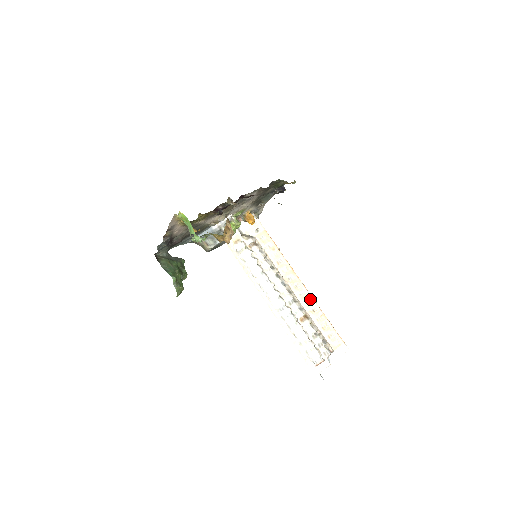
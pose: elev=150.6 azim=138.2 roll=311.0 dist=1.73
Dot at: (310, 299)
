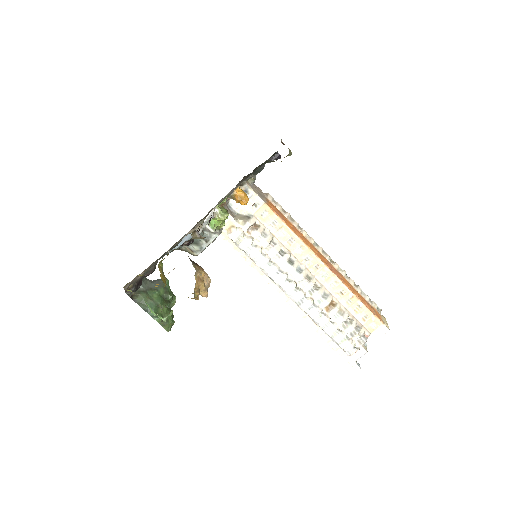
Dot at: (336, 281)
